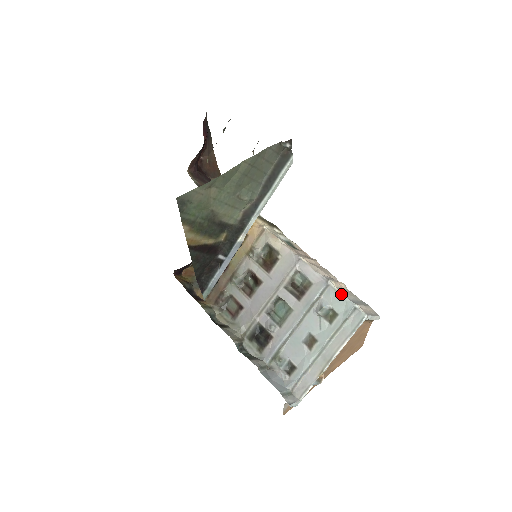
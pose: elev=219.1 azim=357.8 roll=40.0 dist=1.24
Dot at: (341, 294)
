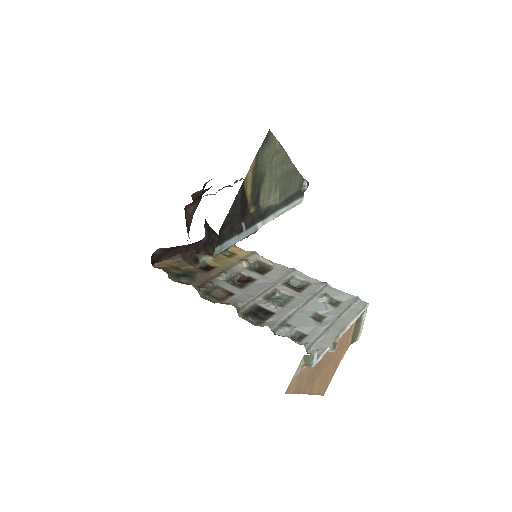
Dot at: occluded
